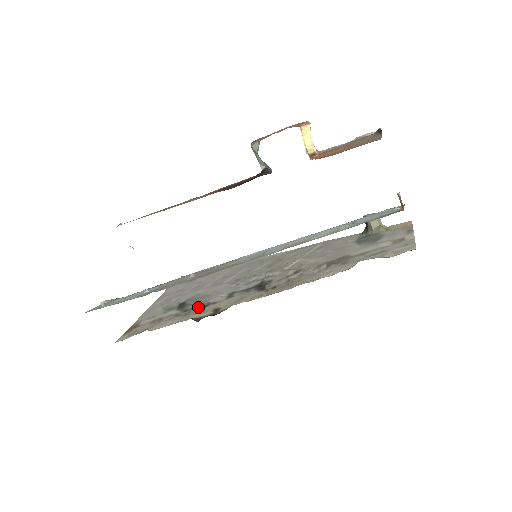
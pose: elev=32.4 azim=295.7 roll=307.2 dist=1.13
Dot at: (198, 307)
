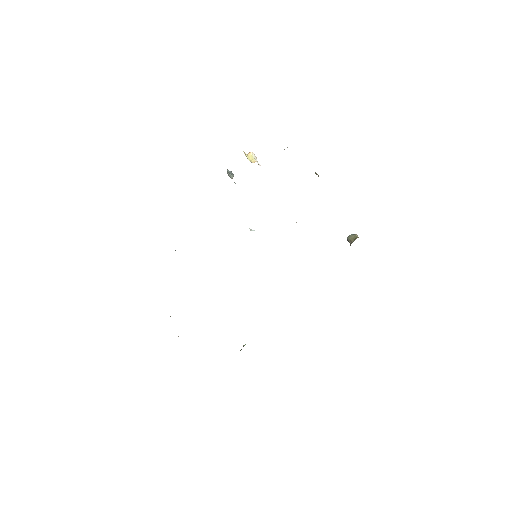
Dot at: occluded
